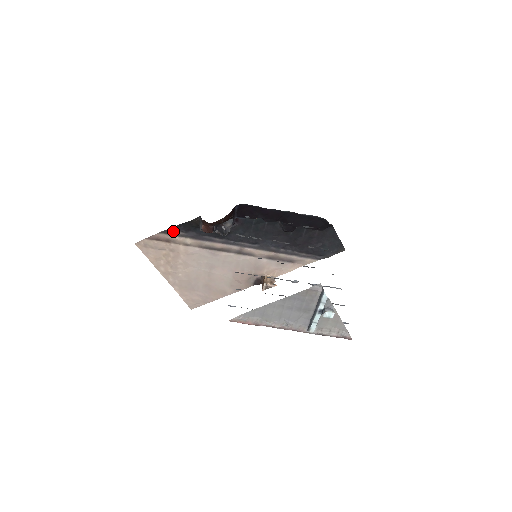
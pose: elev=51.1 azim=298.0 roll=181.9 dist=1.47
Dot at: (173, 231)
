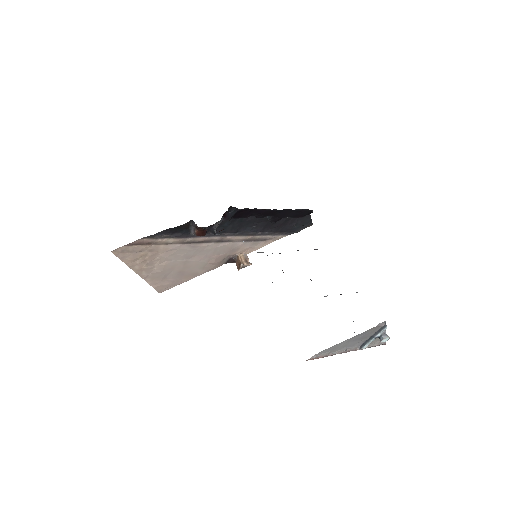
Dot at: (157, 235)
